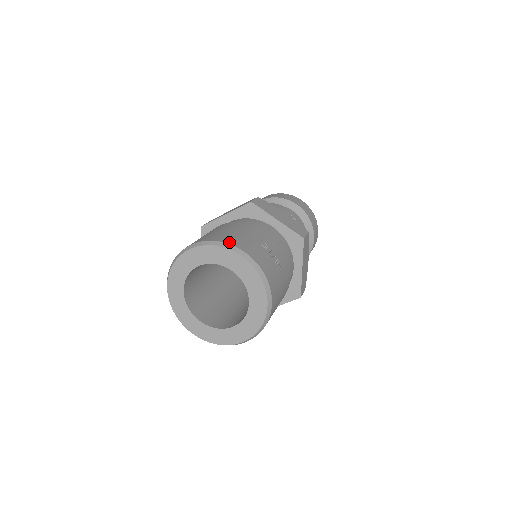
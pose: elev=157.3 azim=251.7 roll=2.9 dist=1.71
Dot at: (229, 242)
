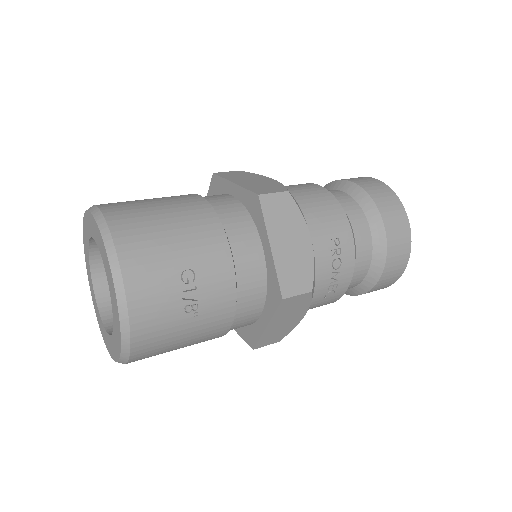
Dot at: (121, 246)
